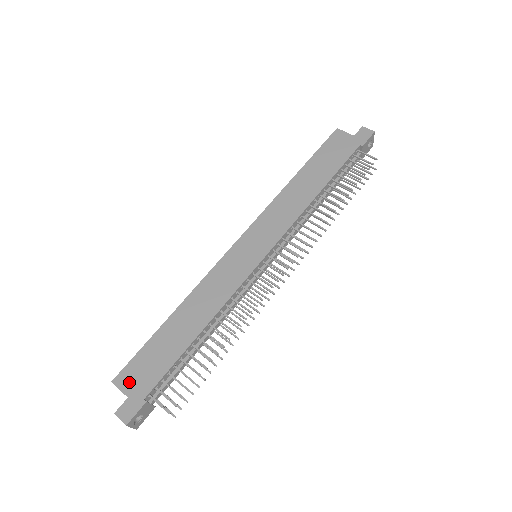
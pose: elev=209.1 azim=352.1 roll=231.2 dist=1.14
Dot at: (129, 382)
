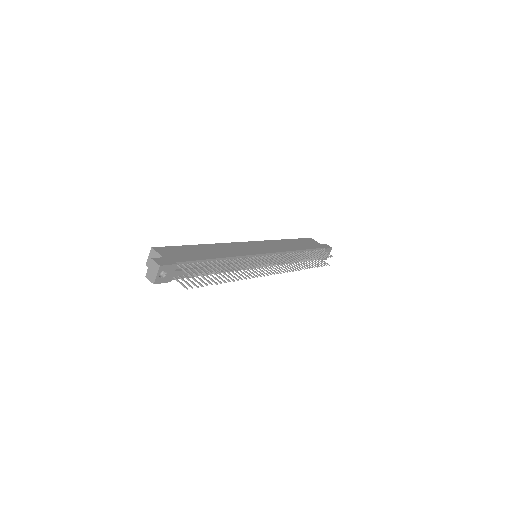
Dot at: (165, 253)
